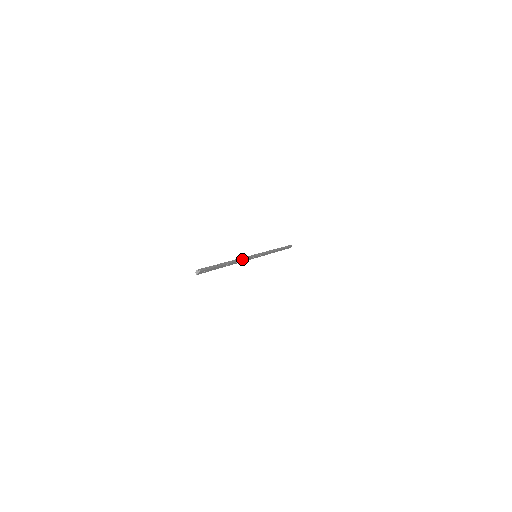
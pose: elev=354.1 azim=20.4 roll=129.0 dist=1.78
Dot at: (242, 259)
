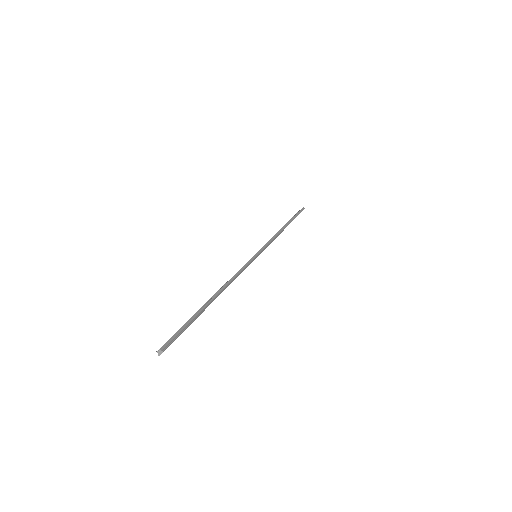
Dot at: (235, 278)
